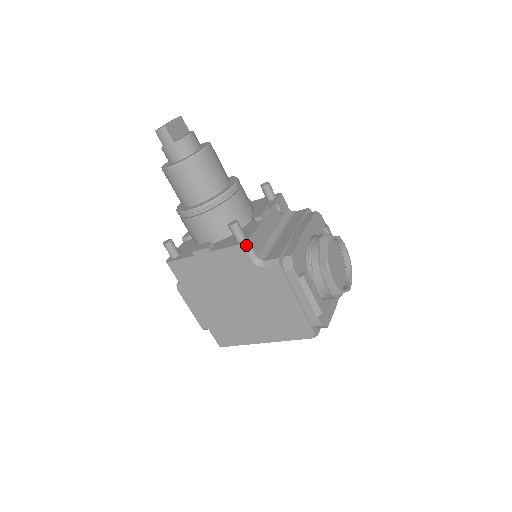
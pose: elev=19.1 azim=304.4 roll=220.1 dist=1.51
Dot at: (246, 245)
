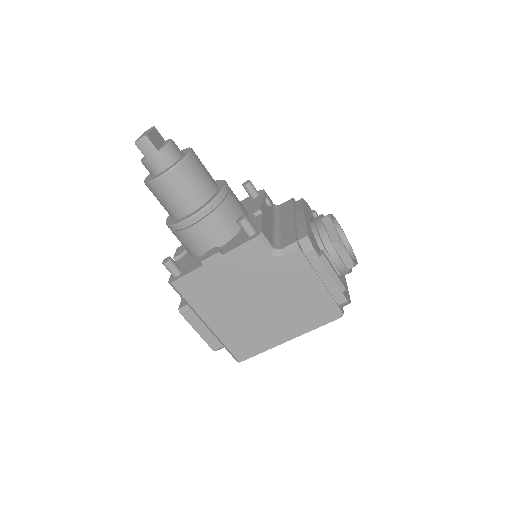
Dot at: (261, 237)
